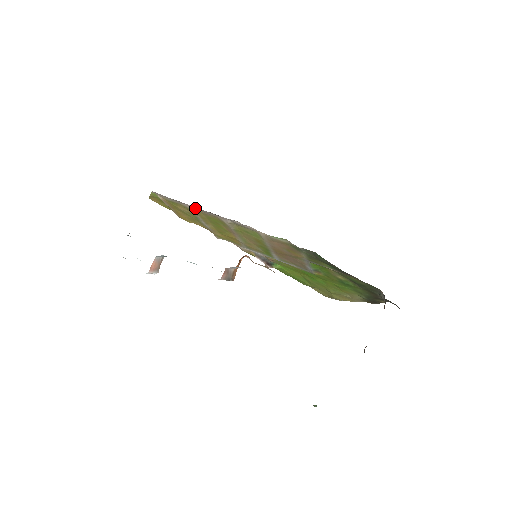
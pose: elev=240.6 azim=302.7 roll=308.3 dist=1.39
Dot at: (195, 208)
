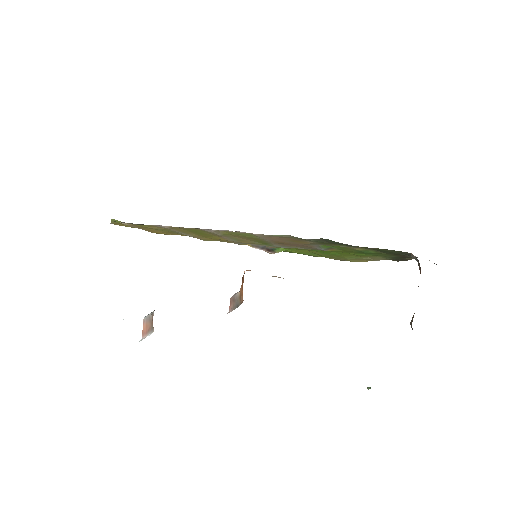
Dot at: (168, 226)
